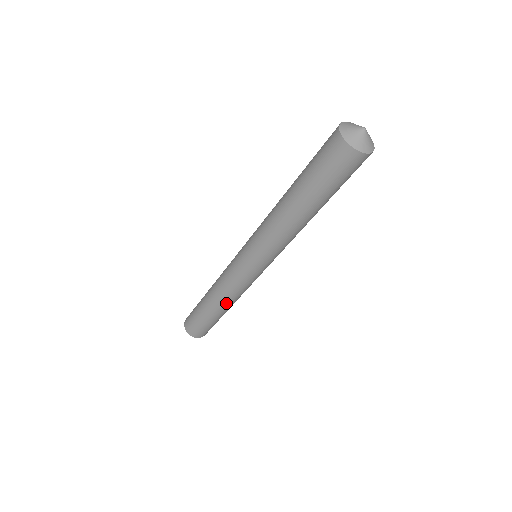
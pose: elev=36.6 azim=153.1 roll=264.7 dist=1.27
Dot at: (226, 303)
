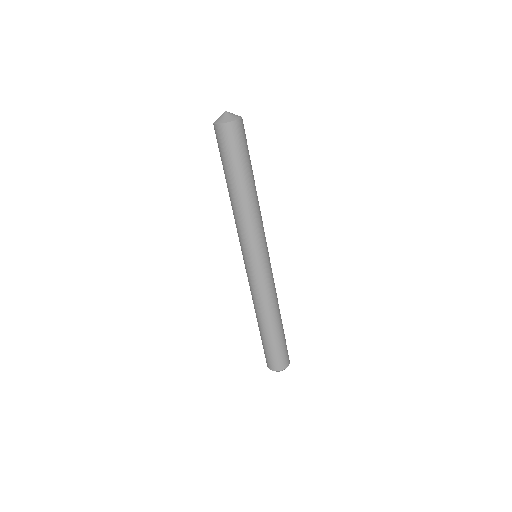
Dot at: (275, 310)
